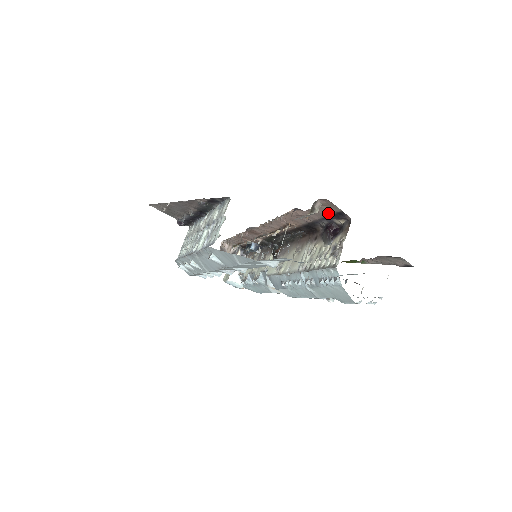
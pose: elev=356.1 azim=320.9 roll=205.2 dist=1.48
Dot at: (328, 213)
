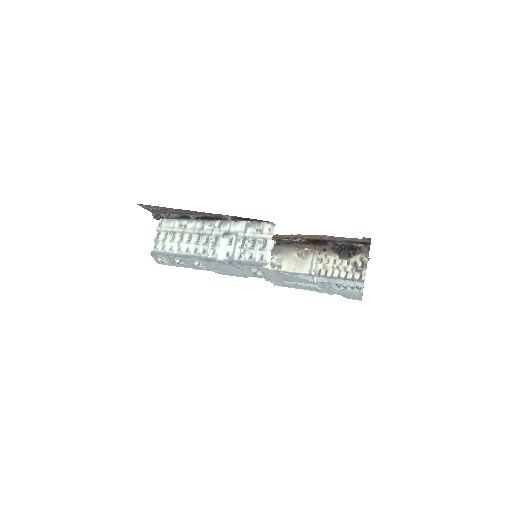
Dot at: (355, 241)
